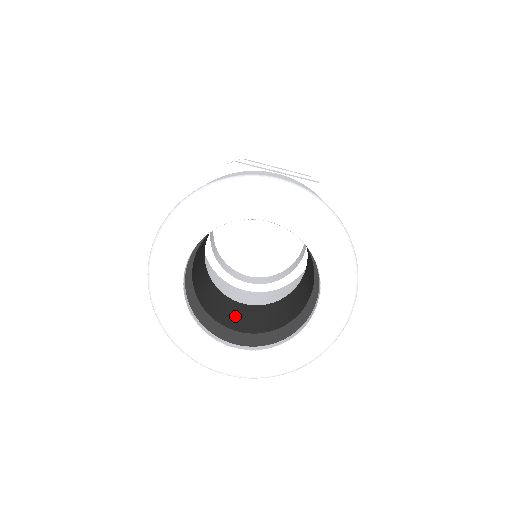
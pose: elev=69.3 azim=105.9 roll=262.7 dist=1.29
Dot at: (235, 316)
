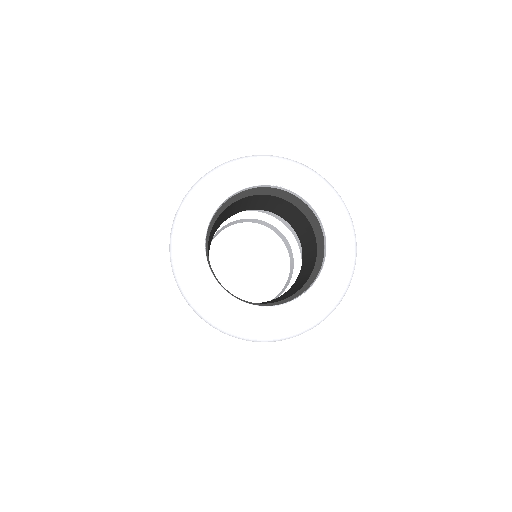
Dot at: occluded
